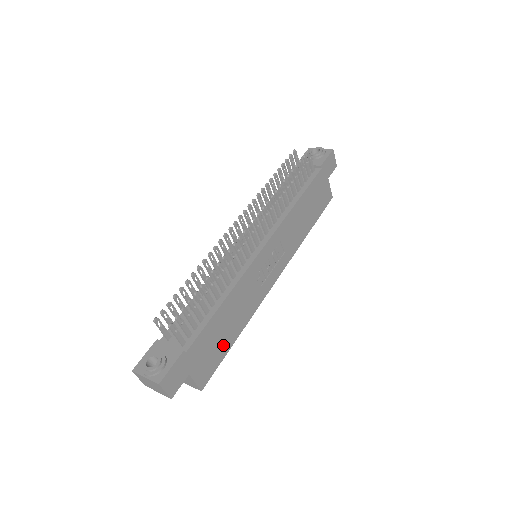
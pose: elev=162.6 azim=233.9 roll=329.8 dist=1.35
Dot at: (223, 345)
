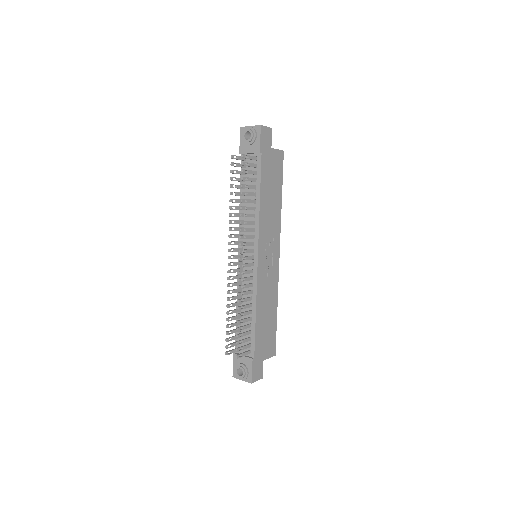
Dot at: (271, 327)
